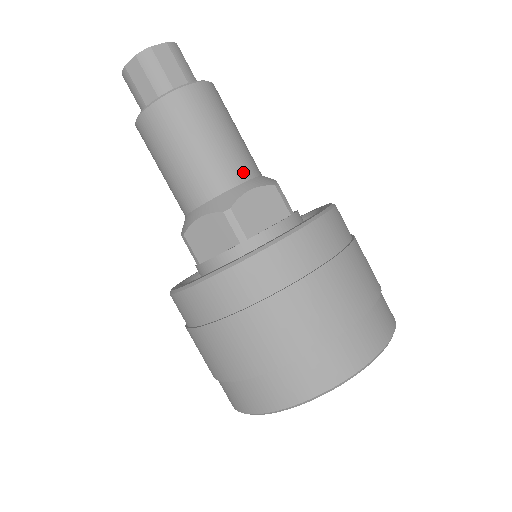
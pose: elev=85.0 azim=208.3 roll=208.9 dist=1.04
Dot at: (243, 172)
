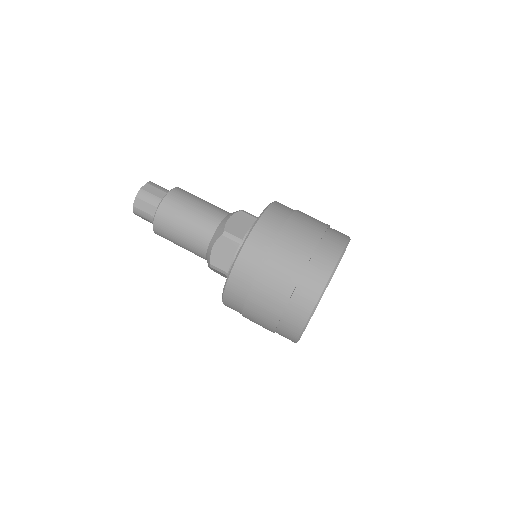
Dot at: (220, 214)
